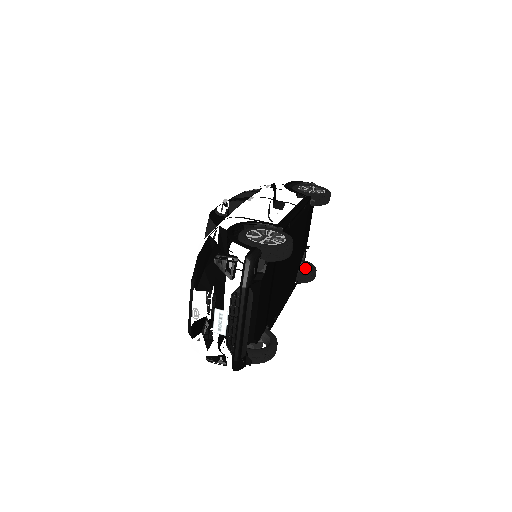
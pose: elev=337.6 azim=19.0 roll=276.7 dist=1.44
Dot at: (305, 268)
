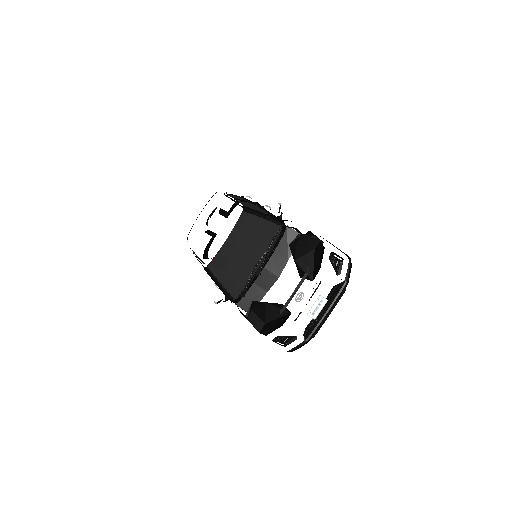
Dot at: occluded
